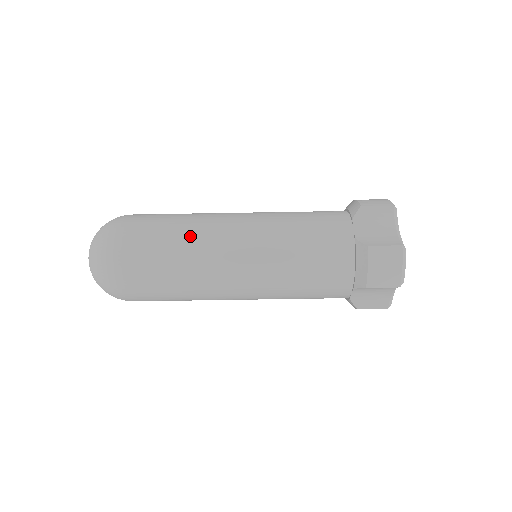
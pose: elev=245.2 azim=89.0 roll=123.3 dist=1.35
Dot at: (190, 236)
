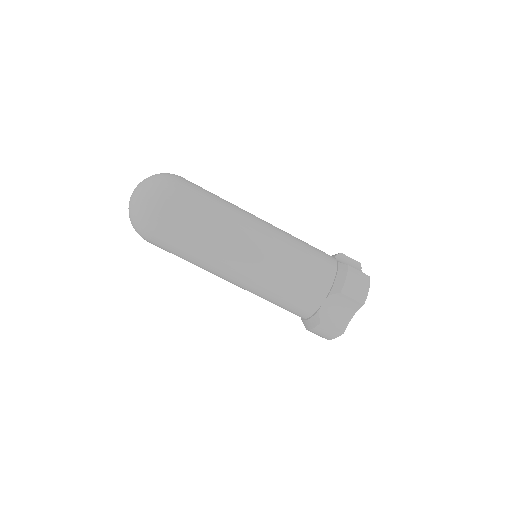
Dot at: (208, 248)
